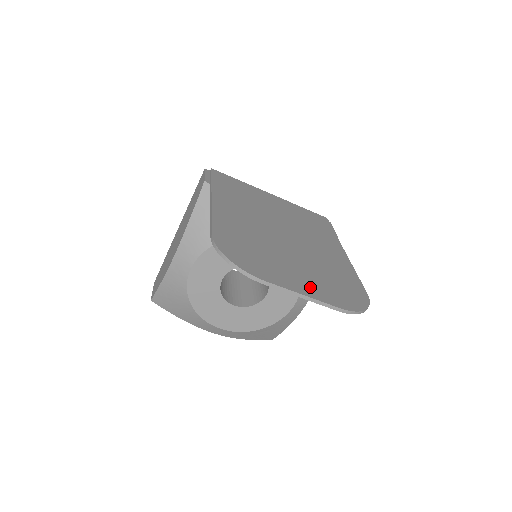
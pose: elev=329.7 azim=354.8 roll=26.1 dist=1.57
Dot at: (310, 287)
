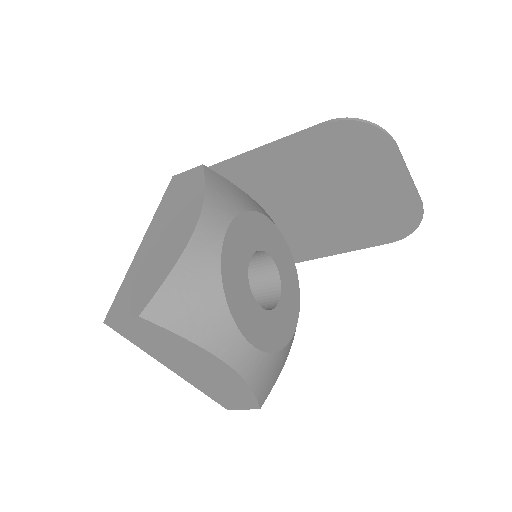
Dot at: (395, 187)
